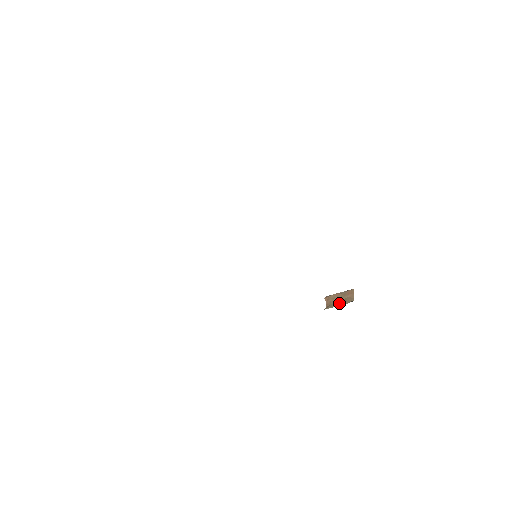
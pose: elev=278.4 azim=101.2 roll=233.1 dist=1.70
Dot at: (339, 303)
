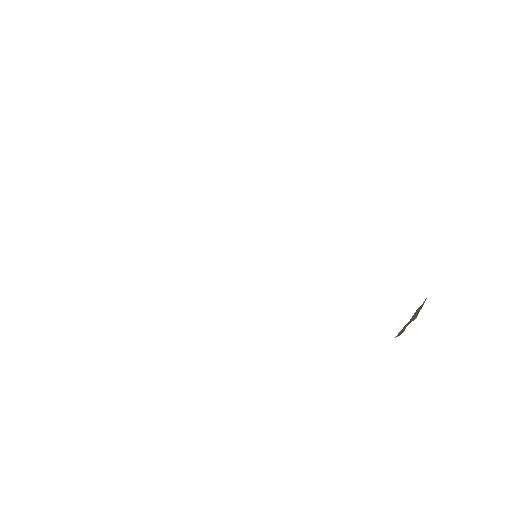
Dot at: occluded
